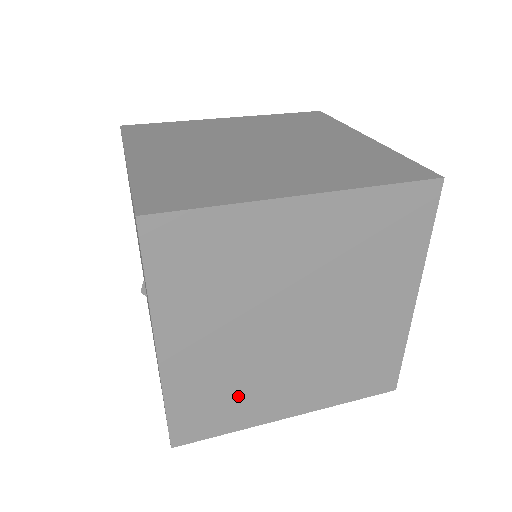
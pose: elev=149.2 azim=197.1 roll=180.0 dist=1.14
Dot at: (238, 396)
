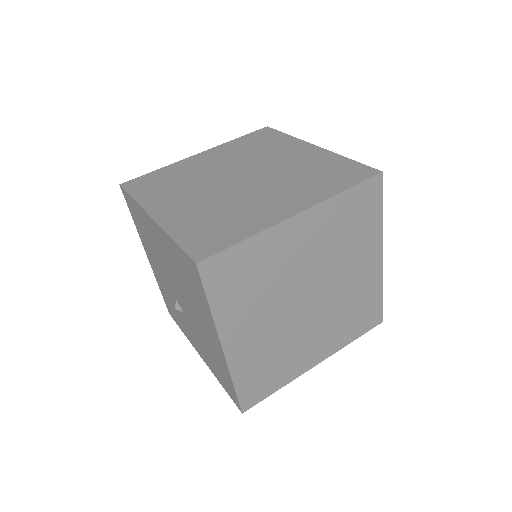
Dot at: (280, 362)
